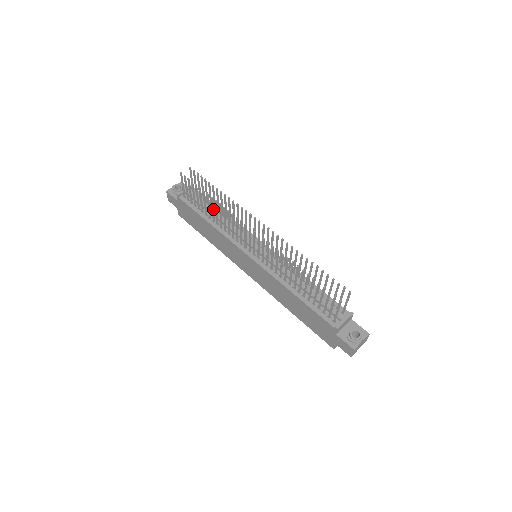
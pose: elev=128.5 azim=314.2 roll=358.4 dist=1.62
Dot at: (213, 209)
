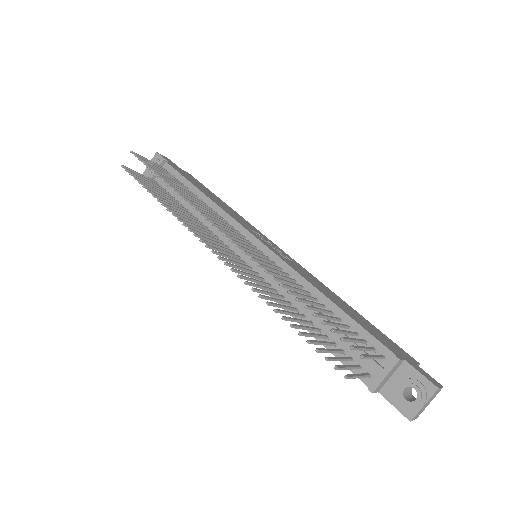
Dot at: (175, 207)
